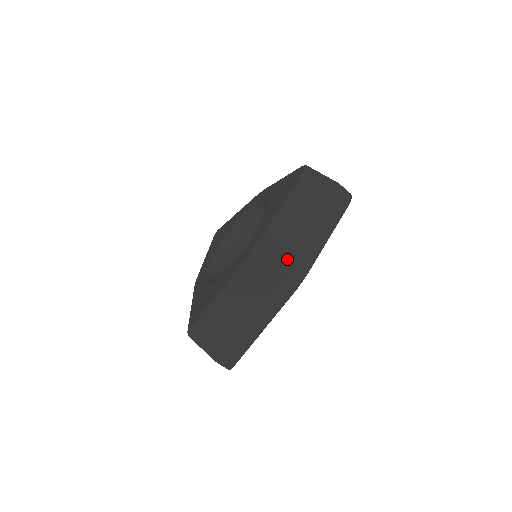
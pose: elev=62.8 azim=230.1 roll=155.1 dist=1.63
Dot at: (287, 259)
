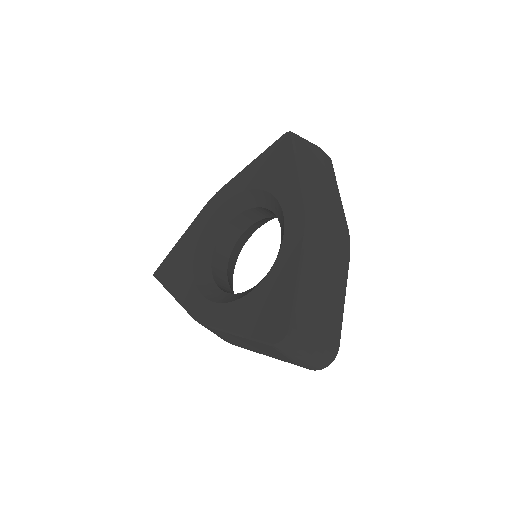
Dot at: (226, 340)
